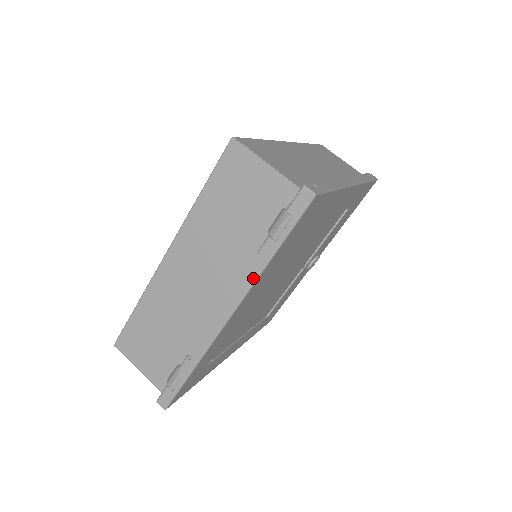
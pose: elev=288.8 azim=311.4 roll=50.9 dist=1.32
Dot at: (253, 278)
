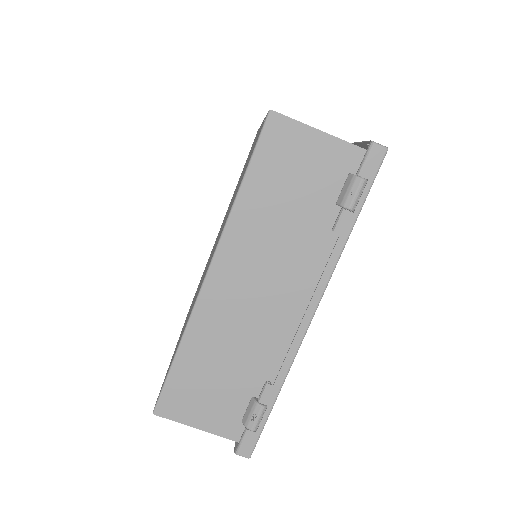
Dot at: (334, 261)
